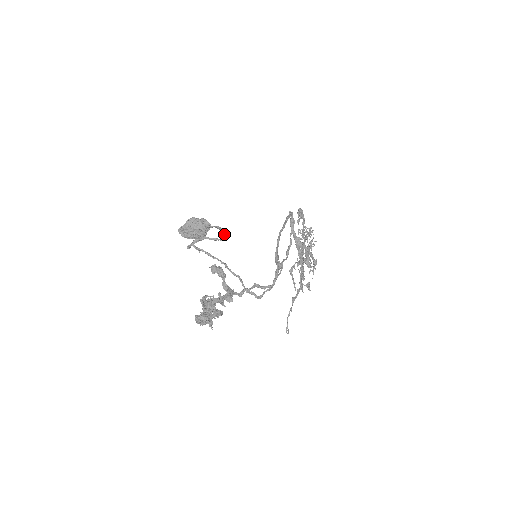
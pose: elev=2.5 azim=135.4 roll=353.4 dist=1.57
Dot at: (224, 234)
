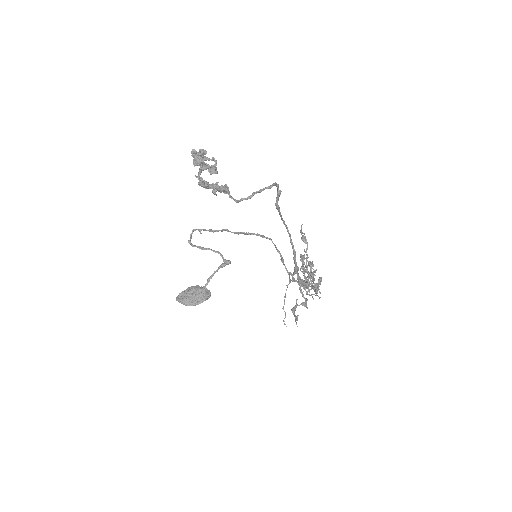
Dot at: (226, 263)
